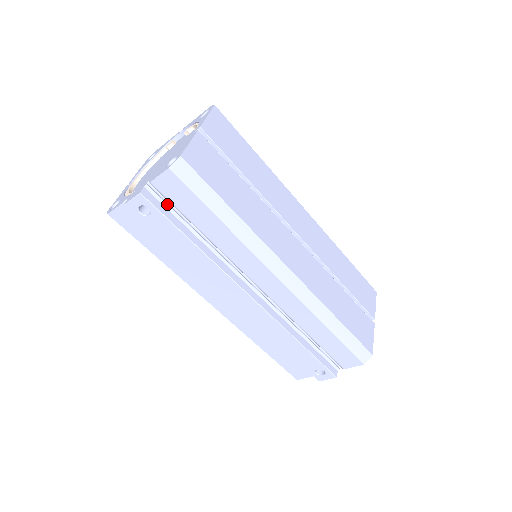
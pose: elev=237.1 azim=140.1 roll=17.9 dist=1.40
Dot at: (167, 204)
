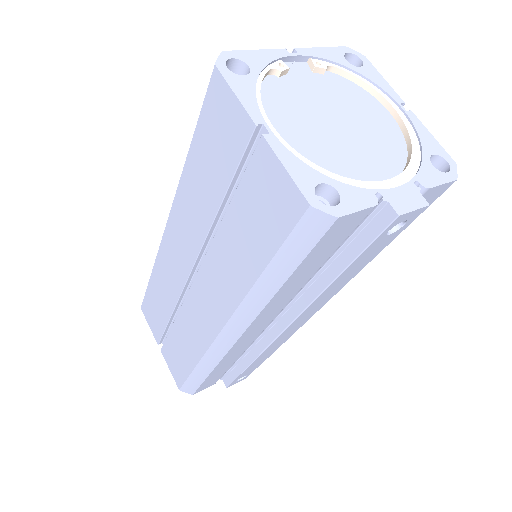
Dot at: occluded
